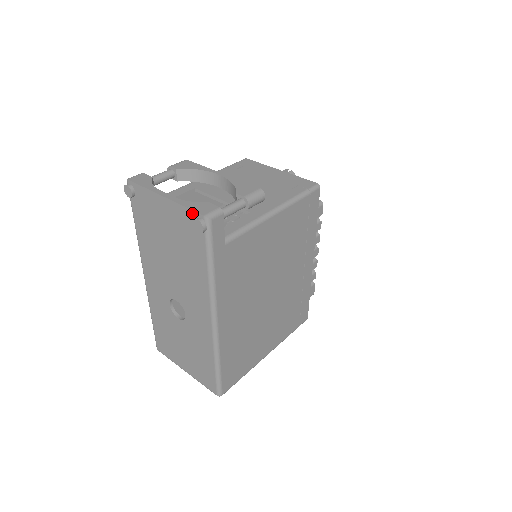
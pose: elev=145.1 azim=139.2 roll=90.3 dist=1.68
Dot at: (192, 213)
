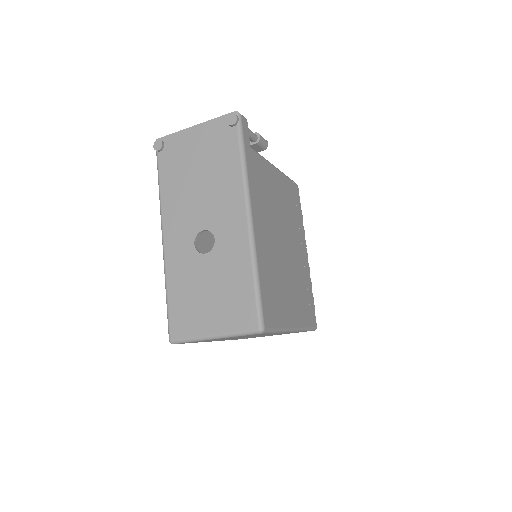
Dot at: (224, 117)
